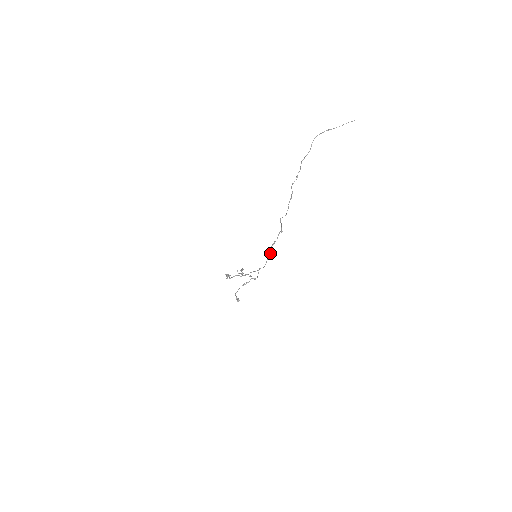
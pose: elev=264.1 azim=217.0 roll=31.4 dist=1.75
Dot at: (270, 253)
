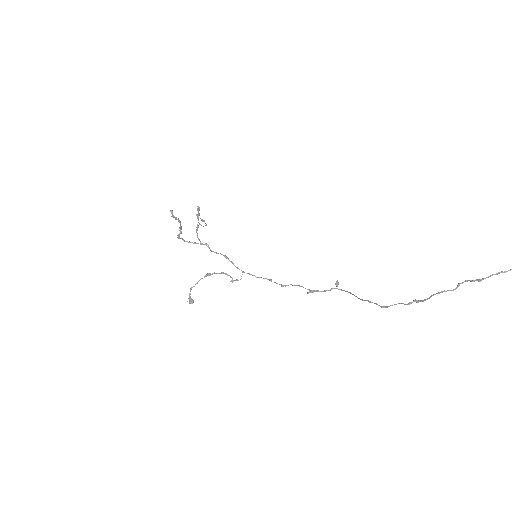
Dot at: (290, 284)
